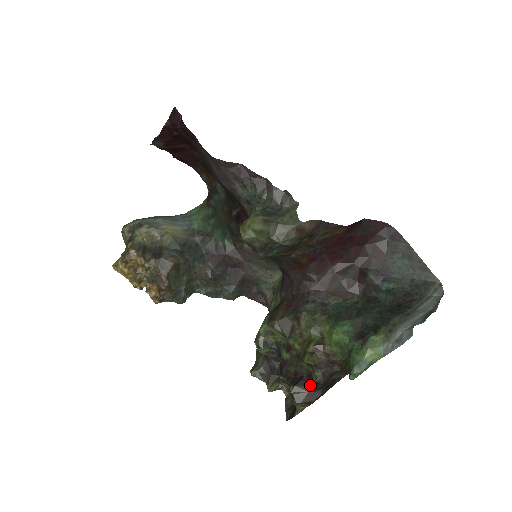
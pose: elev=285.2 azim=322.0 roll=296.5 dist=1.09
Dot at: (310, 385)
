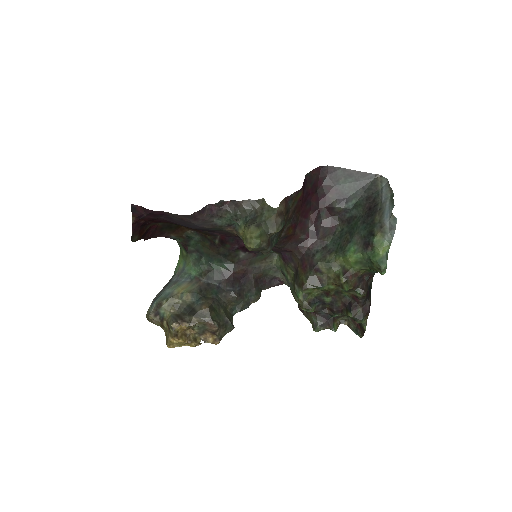
Dot at: (359, 302)
